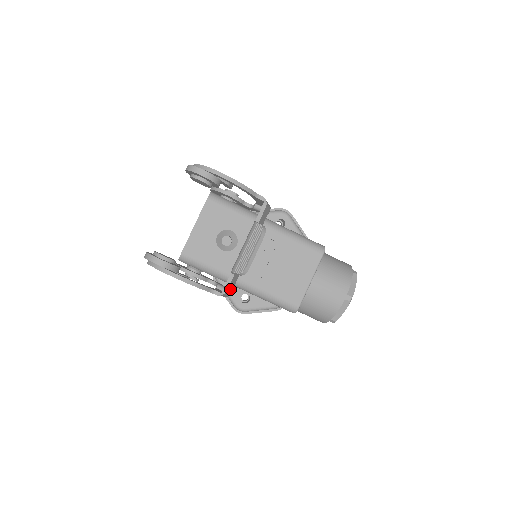
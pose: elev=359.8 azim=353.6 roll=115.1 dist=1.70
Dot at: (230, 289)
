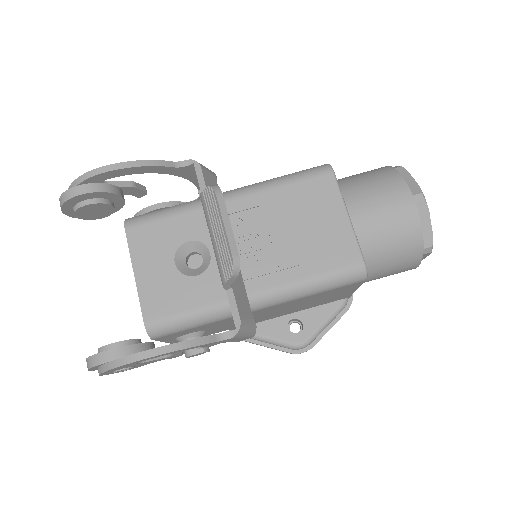
Dot at: (246, 315)
